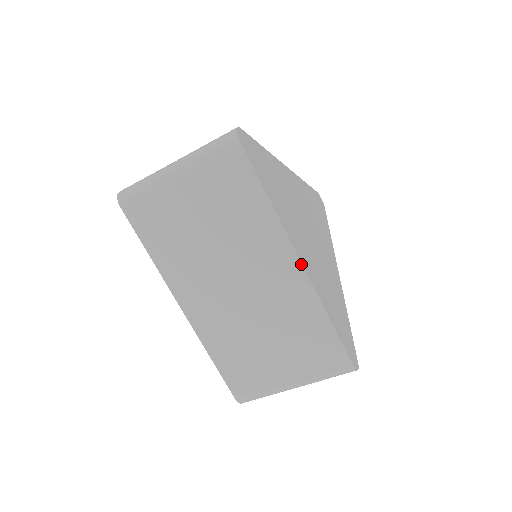
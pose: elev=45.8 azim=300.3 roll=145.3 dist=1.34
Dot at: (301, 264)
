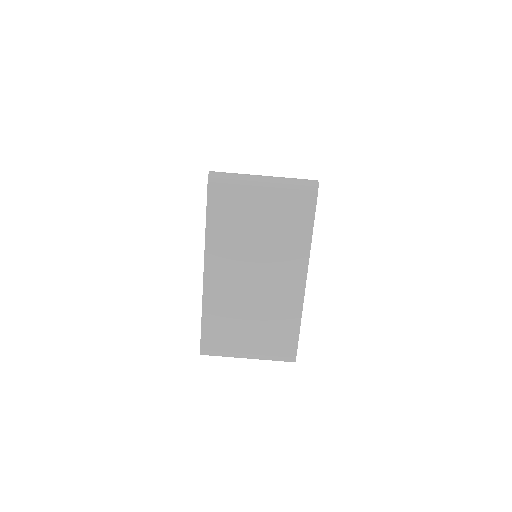
Dot at: (305, 283)
